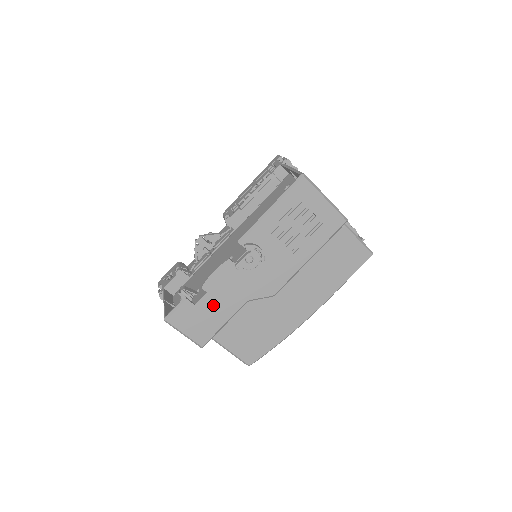
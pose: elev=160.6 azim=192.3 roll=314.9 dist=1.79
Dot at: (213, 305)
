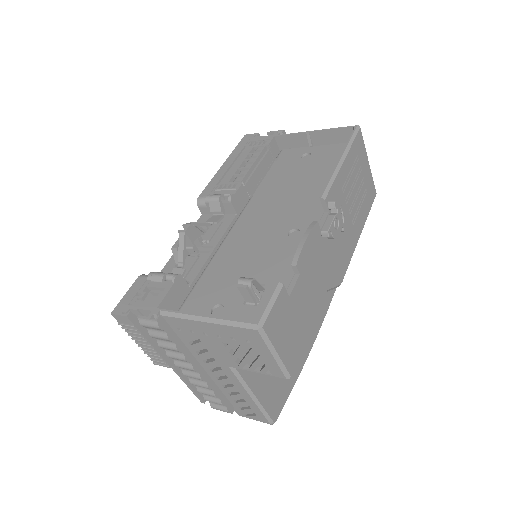
Dot at: (303, 297)
